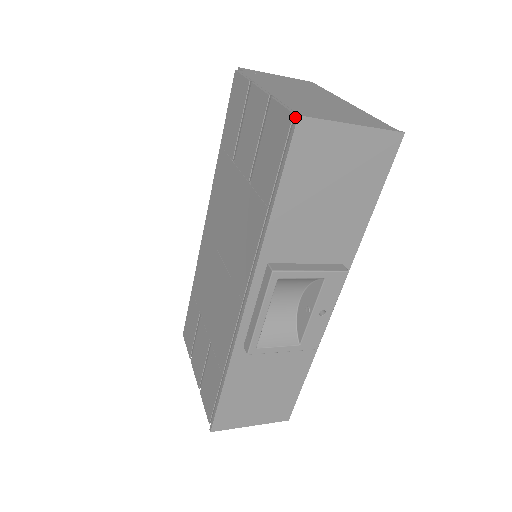
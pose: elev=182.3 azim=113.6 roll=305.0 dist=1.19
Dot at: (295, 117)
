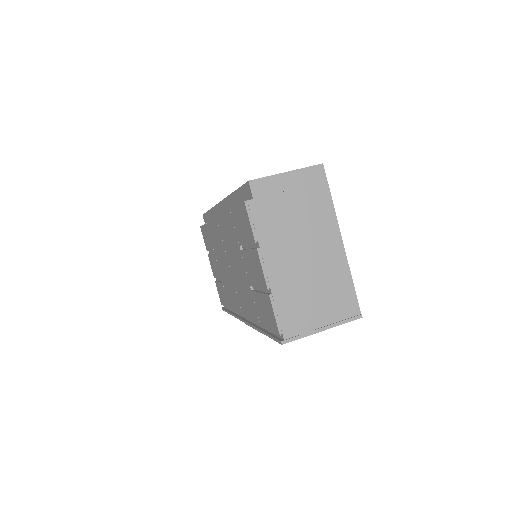
Dot at: (280, 341)
